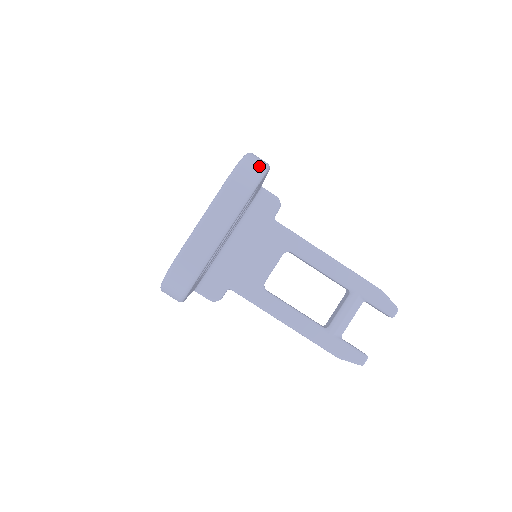
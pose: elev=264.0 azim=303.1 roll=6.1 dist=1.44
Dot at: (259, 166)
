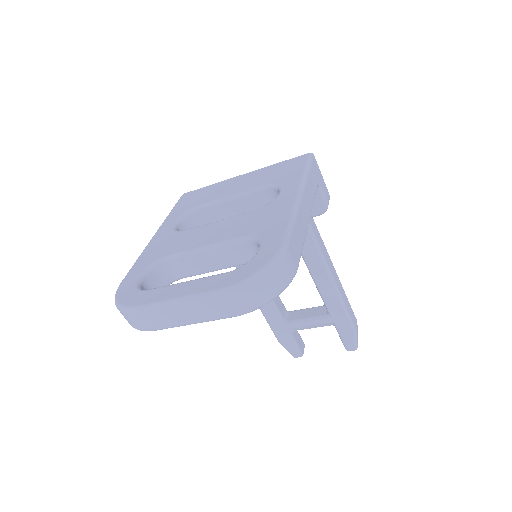
Dot at: (274, 289)
